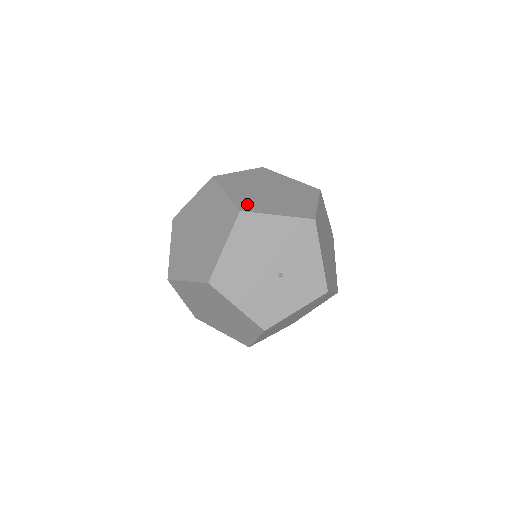
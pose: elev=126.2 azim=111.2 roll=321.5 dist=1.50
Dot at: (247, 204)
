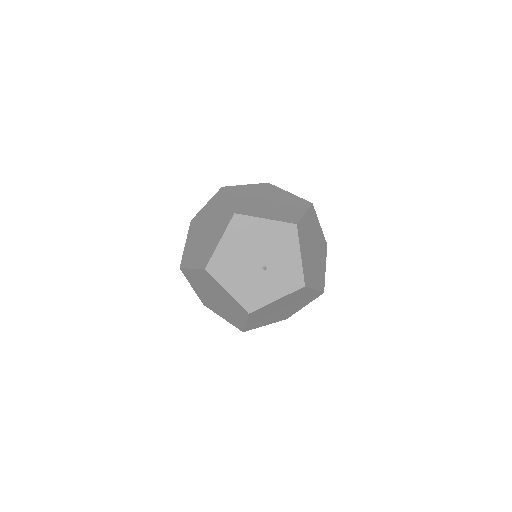
Dot at: (242, 209)
